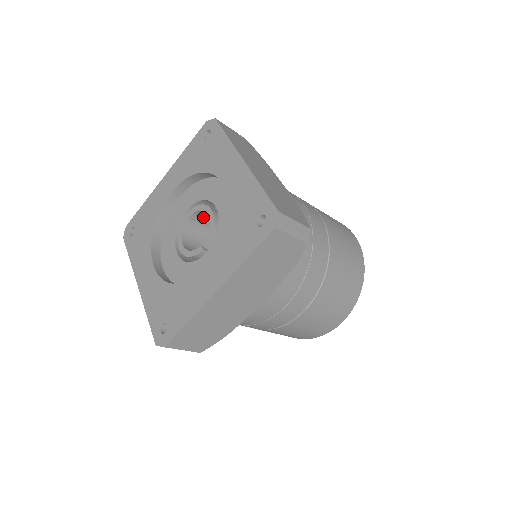
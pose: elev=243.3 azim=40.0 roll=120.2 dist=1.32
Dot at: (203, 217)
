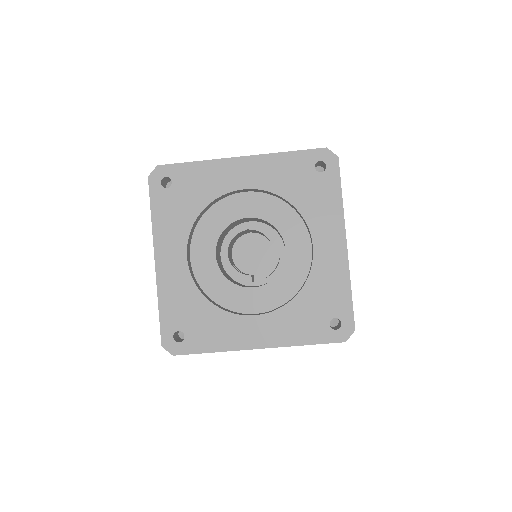
Dot at: (257, 231)
